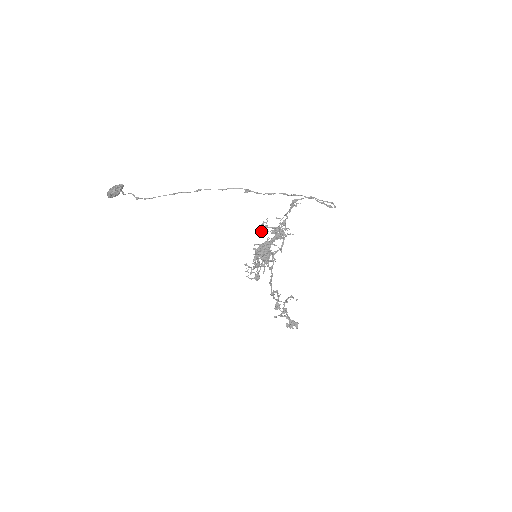
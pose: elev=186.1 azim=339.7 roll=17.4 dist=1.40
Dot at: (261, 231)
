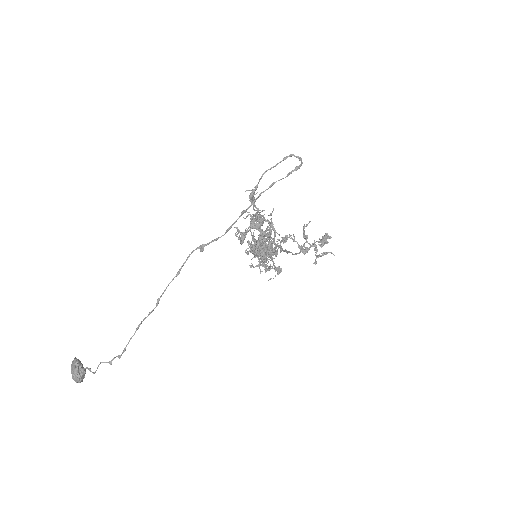
Dot at: (242, 242)
